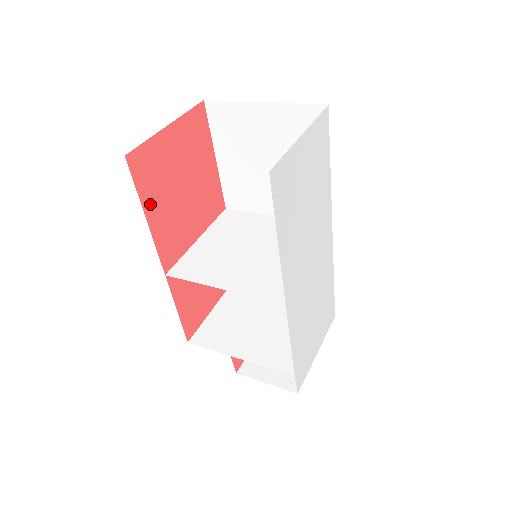
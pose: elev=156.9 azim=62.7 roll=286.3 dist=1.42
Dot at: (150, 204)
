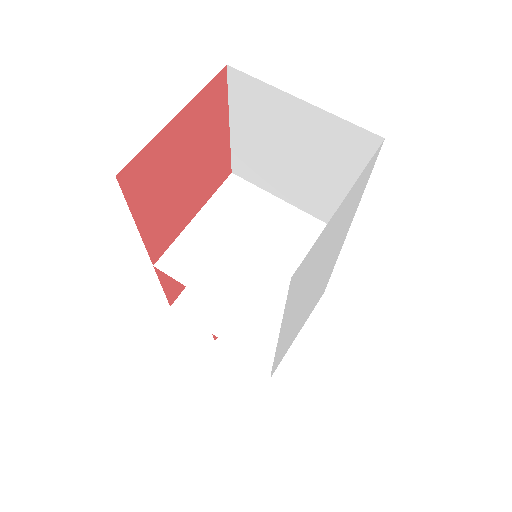
Dot at: (143, 210)
